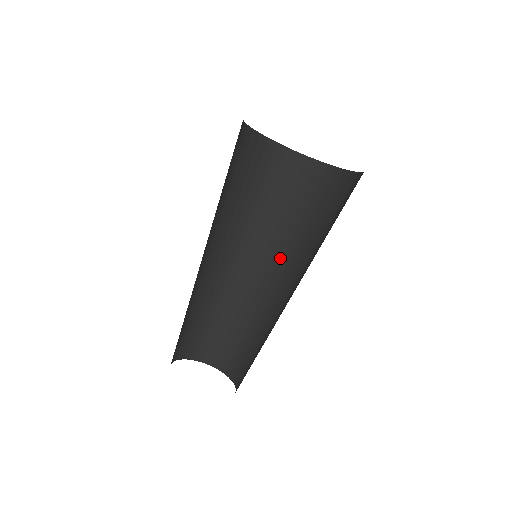
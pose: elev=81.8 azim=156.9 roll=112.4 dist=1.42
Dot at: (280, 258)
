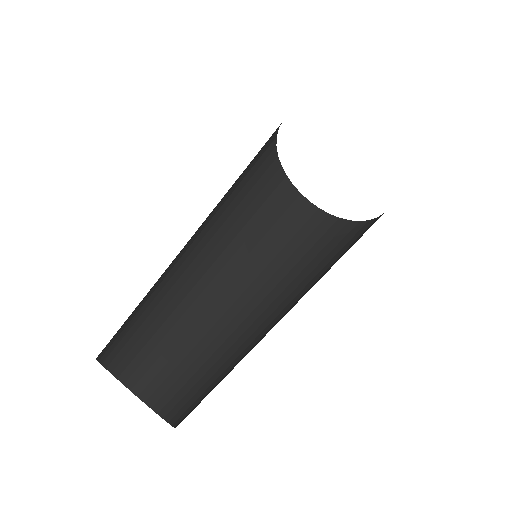
Dot at: (254, 279)
